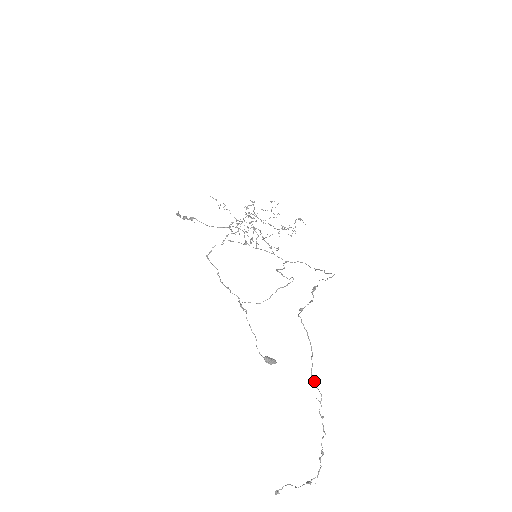
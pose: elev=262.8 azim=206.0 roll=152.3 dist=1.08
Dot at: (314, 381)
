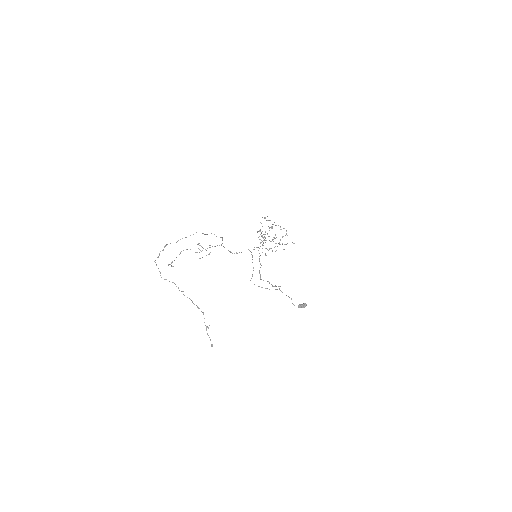
Dot at: (166, 279)
